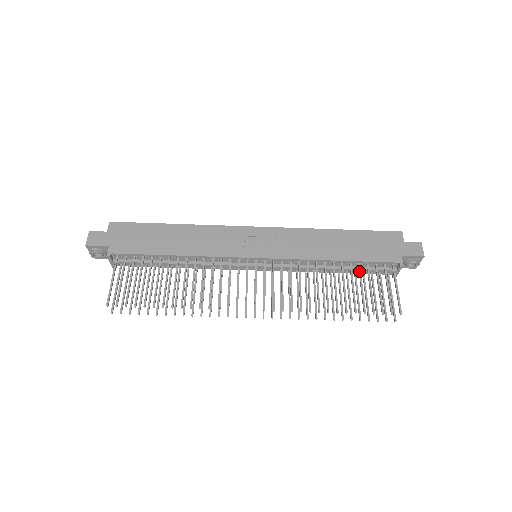
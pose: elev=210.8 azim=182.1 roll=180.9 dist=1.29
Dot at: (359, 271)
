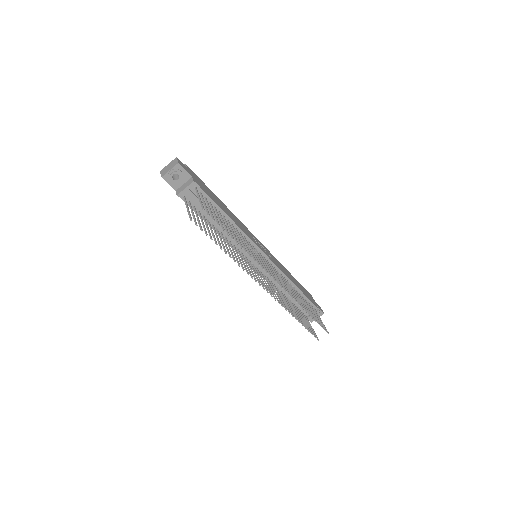
Dot at: (305, 300)
